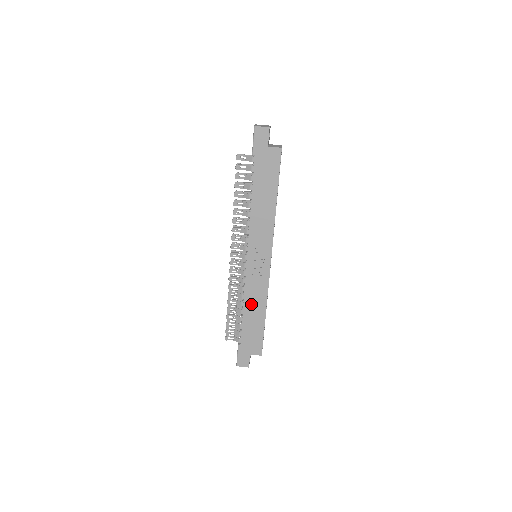
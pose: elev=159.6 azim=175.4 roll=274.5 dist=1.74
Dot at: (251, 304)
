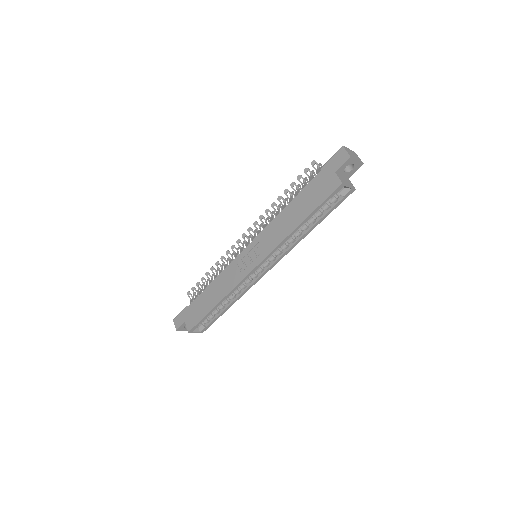
Dot at: (217, 285)
